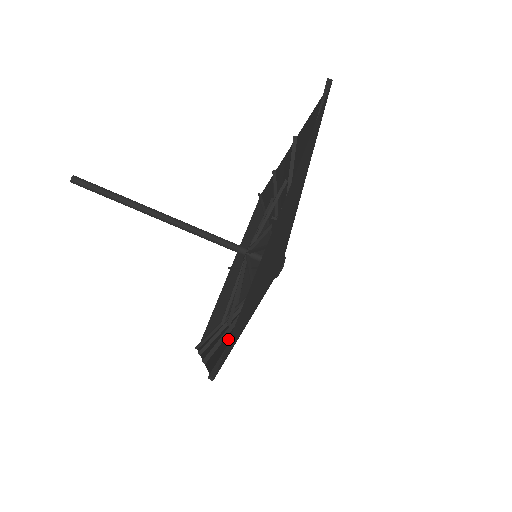
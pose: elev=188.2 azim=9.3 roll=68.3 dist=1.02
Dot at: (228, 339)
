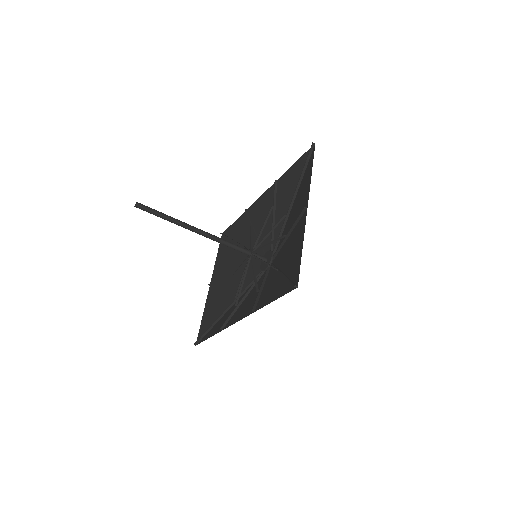
Dot at: (267, 293)
